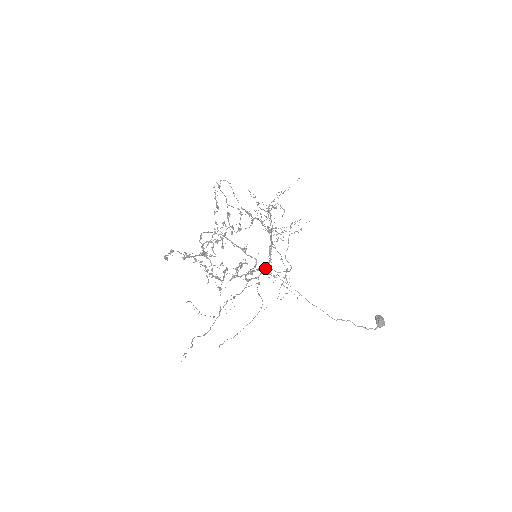
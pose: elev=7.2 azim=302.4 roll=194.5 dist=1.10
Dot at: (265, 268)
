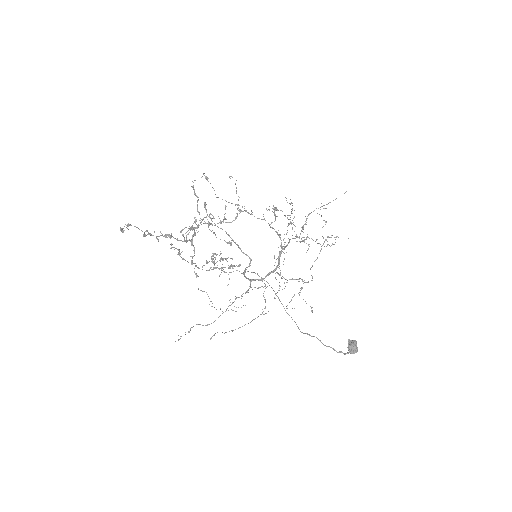
Dot at: (271, 271)
